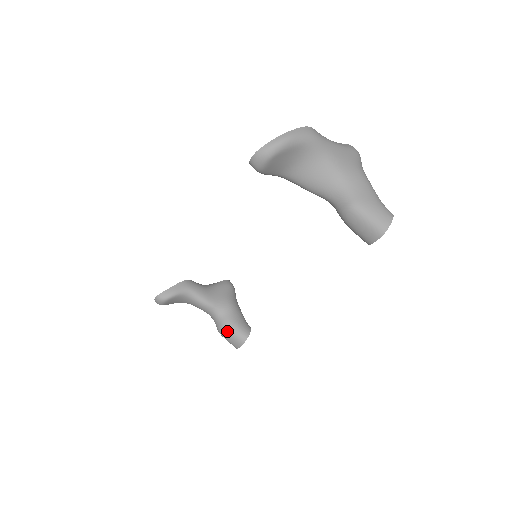
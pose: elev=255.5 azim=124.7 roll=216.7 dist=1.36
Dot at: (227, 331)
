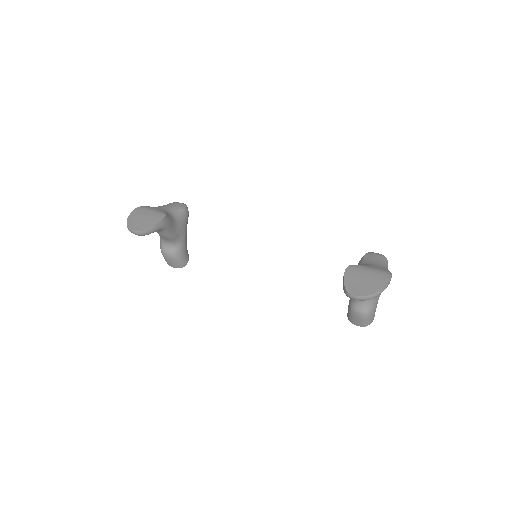
Dot at: (173, 258)
